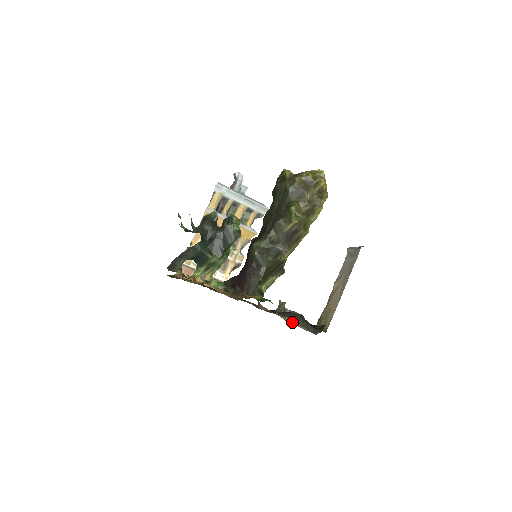
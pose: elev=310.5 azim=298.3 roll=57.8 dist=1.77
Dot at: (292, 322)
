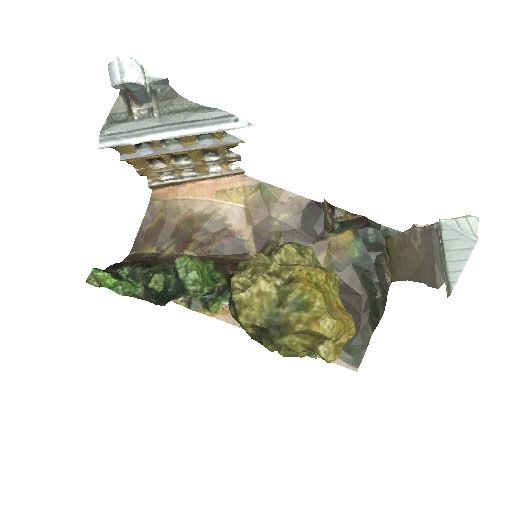
Dot at: occluded
